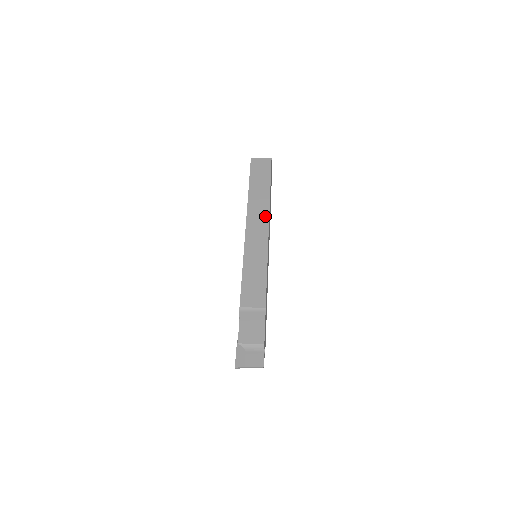
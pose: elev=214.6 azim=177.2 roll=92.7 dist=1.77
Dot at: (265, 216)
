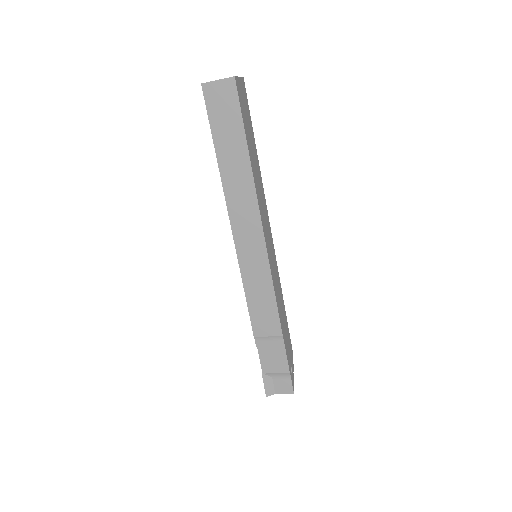
Dot at: (252, 205)
